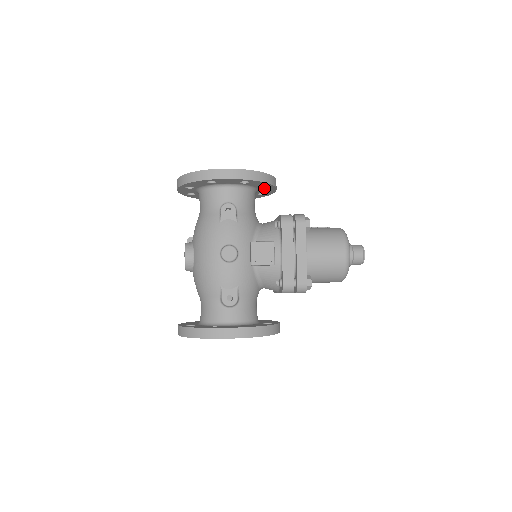
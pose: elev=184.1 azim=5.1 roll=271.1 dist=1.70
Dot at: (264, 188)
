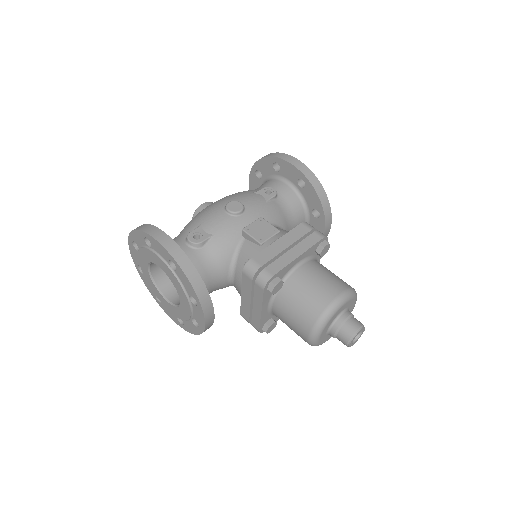
Dot at: (315, 217)
